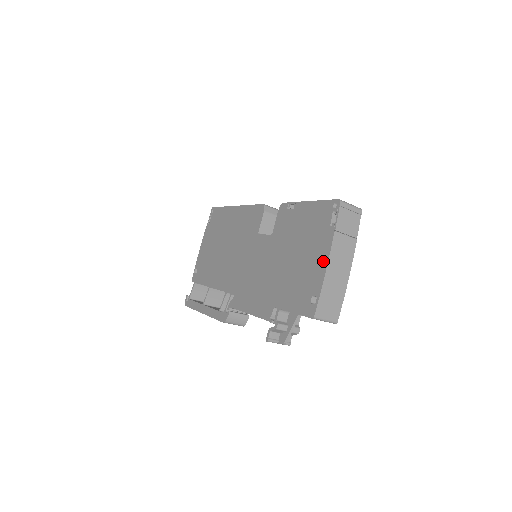
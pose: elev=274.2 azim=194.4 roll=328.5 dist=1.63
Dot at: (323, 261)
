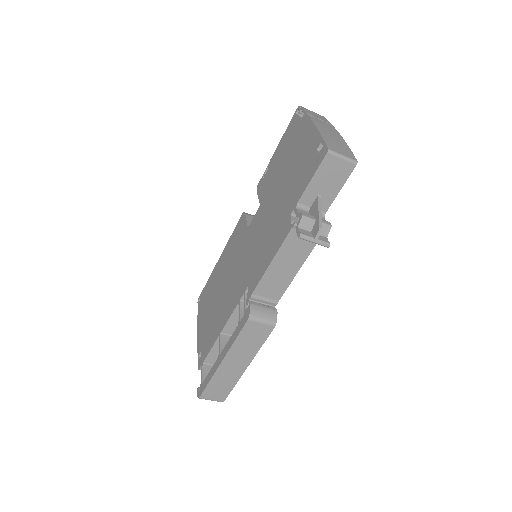
Dot at: (310, 130)
